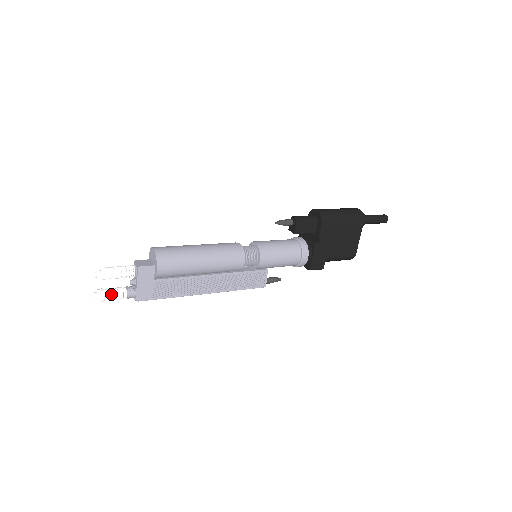
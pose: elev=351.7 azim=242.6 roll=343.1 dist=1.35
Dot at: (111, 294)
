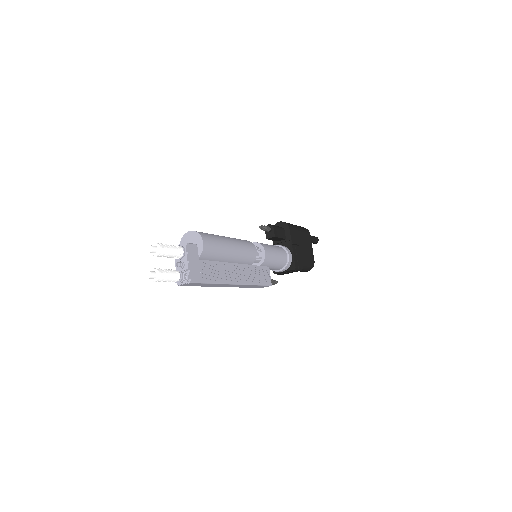
Dot at: (168, 271)
